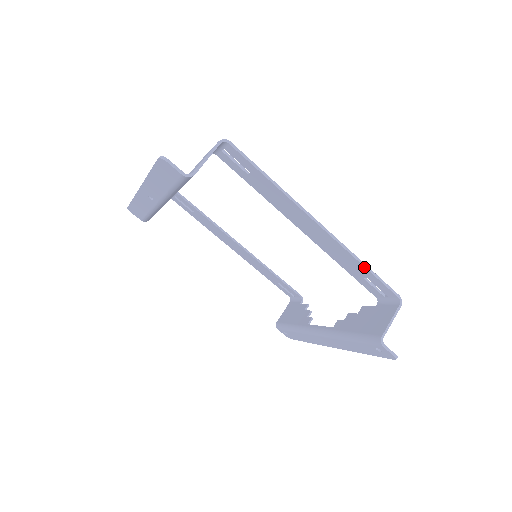
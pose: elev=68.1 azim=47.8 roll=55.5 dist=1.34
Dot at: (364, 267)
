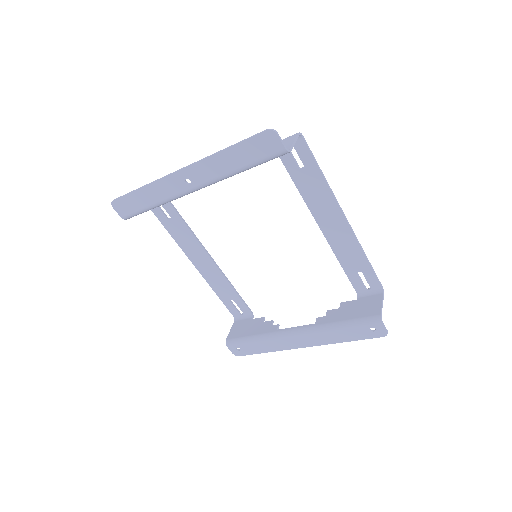
Dot at: (366, 259)
